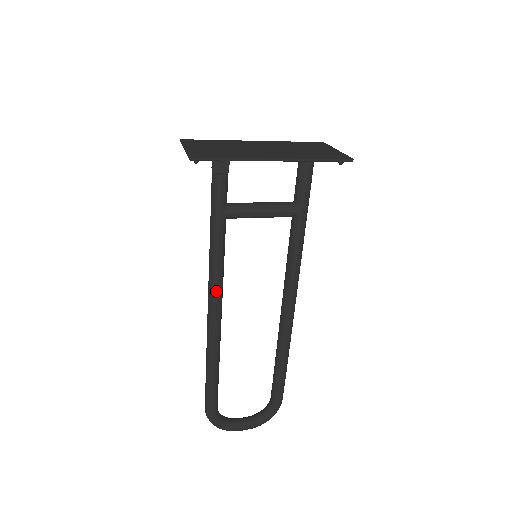
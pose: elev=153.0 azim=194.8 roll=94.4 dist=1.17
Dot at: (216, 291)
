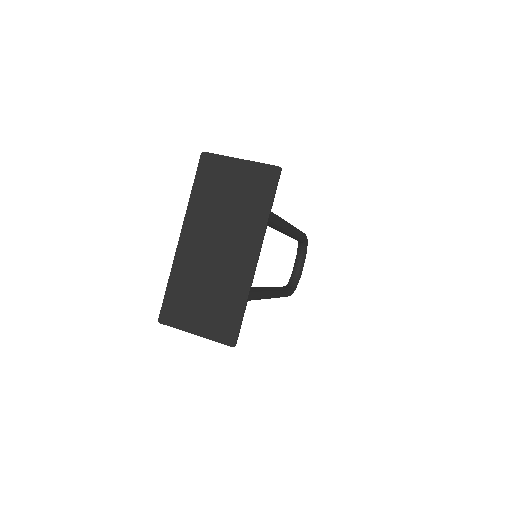
Dot at: (261, 296)
